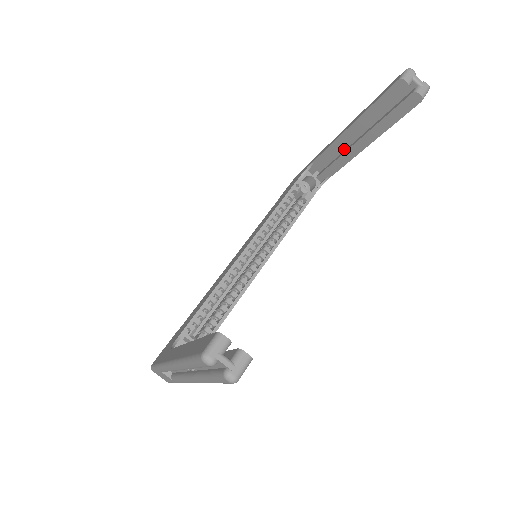
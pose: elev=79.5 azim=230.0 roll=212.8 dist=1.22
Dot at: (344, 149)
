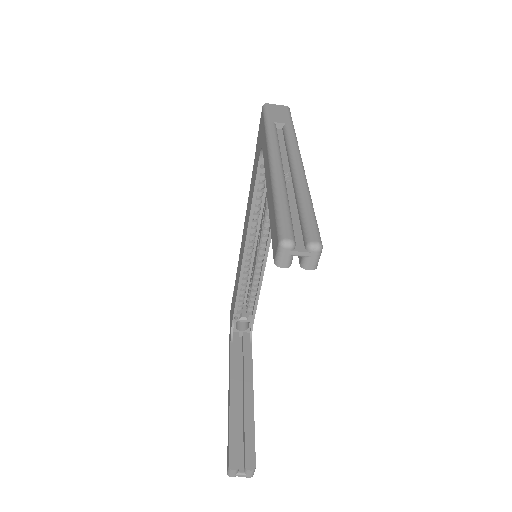
Dot at: occluded
